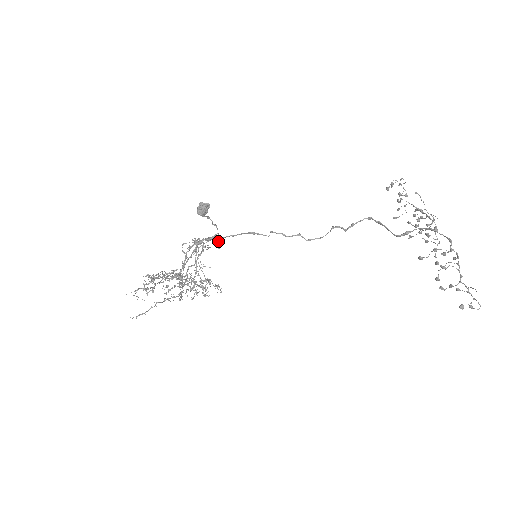
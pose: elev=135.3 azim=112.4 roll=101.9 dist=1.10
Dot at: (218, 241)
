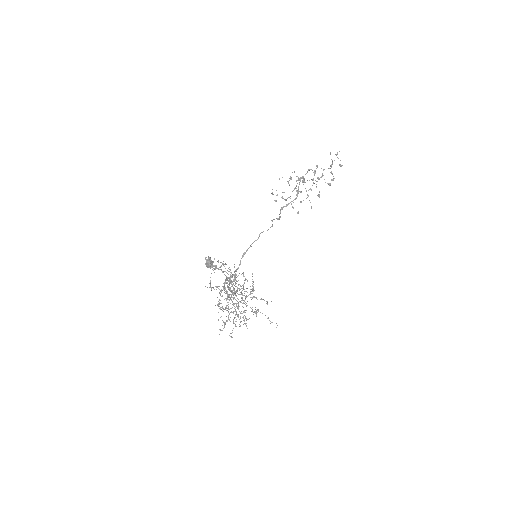
Dot at: (236, 280)
